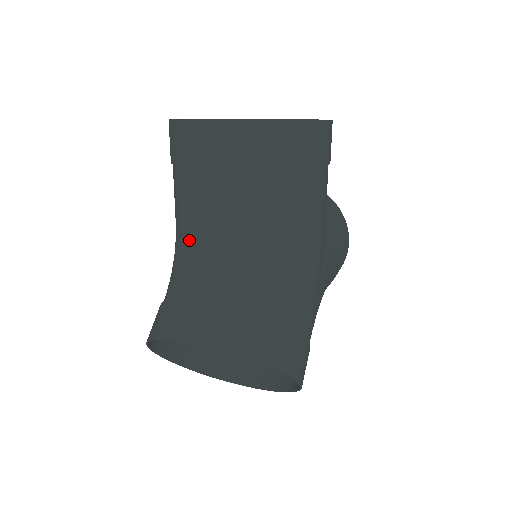
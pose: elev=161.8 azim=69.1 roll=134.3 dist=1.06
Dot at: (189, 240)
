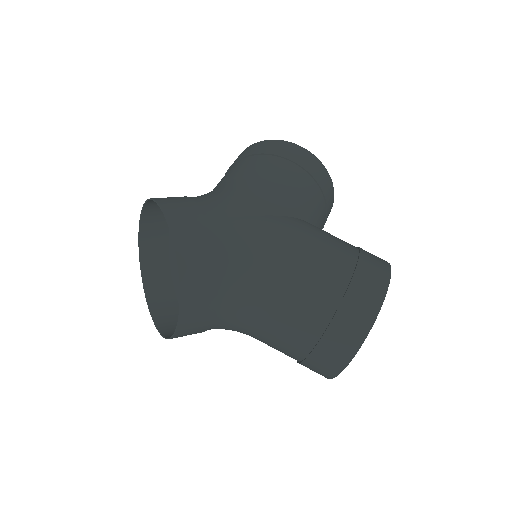
Dot at: occluded
